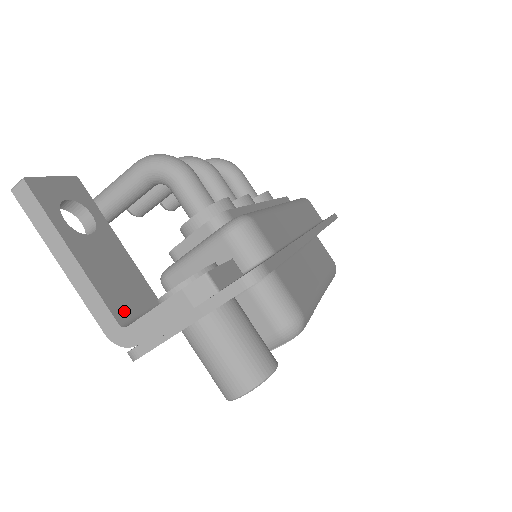
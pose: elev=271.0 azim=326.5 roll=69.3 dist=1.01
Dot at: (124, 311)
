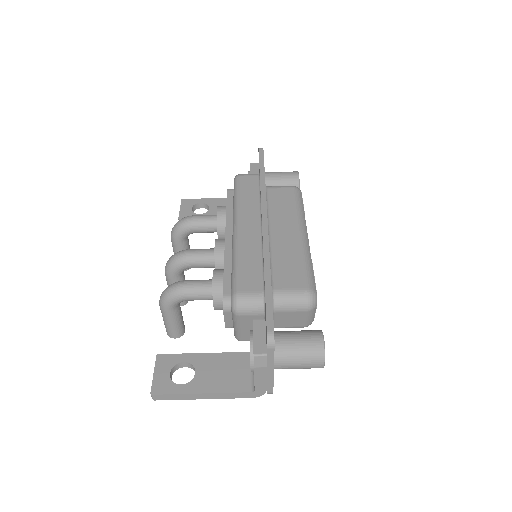
Dot at: (246, 383)
